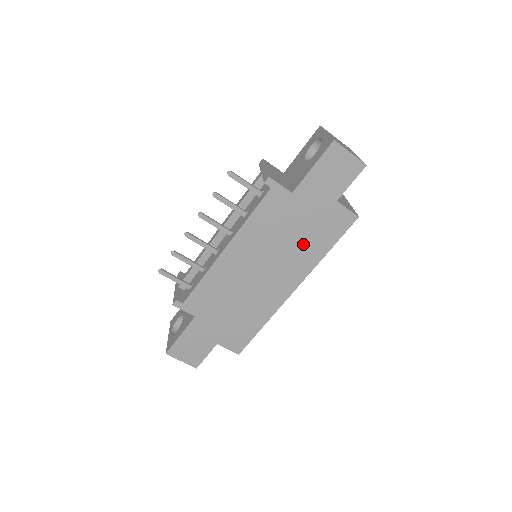
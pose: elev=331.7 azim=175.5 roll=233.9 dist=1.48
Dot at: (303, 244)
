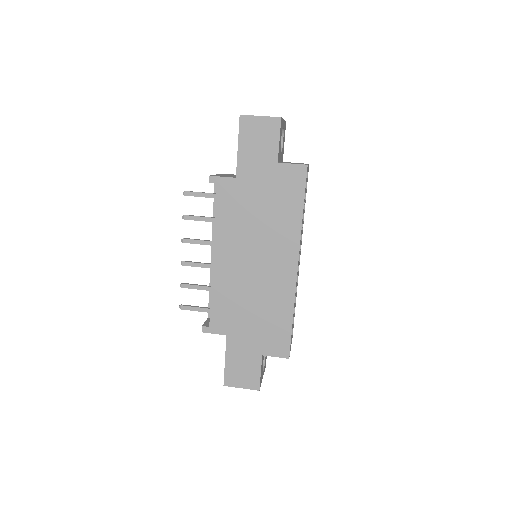
Dot at: (275, 217)
